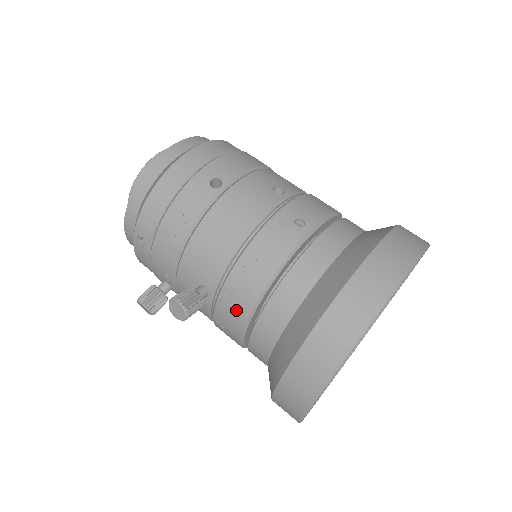
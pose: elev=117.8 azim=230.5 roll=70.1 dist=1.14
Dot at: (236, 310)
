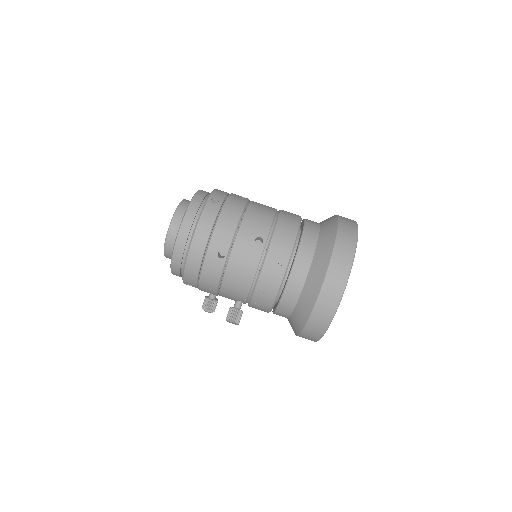
Dot at: (262, 309)
